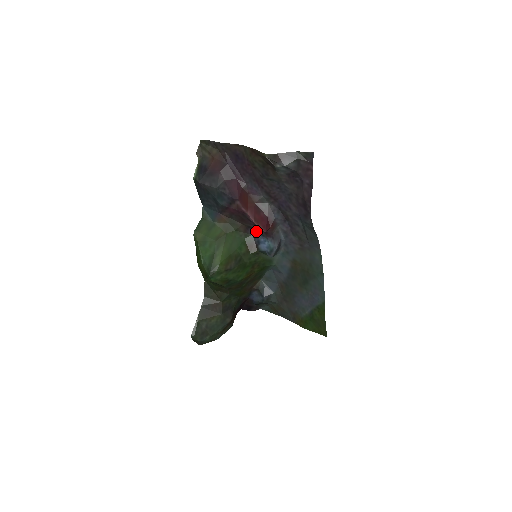
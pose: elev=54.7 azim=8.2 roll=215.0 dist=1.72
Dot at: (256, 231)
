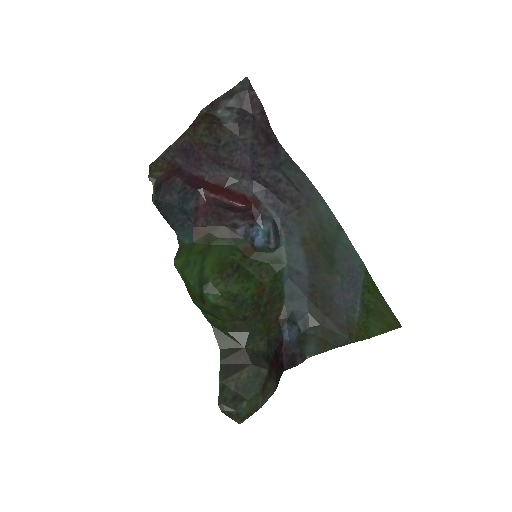
Dot at: (244, 229)
